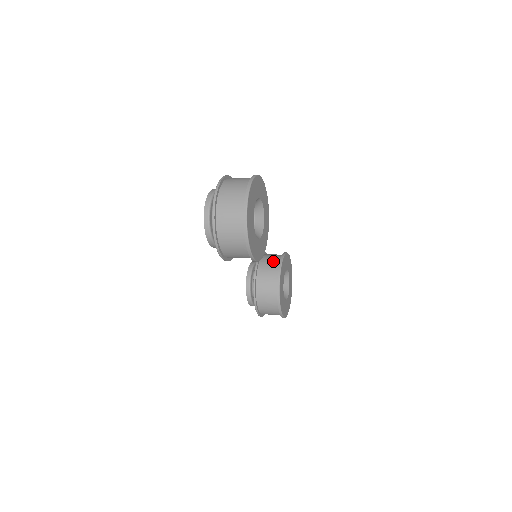
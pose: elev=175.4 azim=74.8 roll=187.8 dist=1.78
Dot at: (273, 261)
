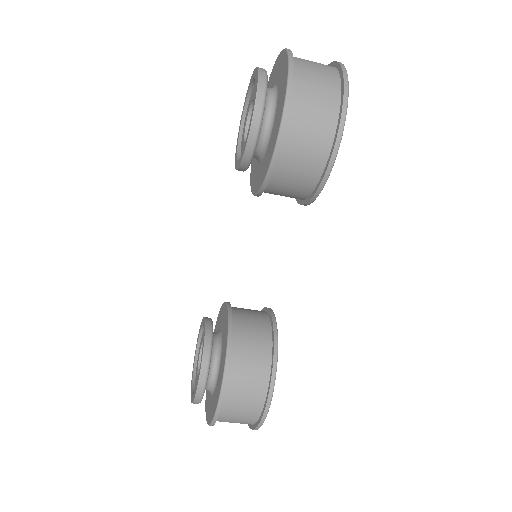
Dot at: occluded
